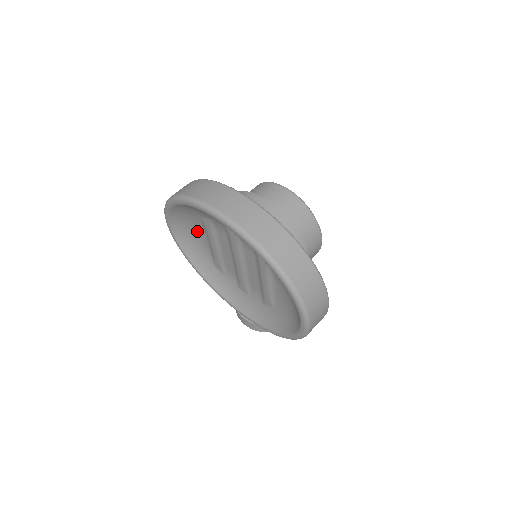
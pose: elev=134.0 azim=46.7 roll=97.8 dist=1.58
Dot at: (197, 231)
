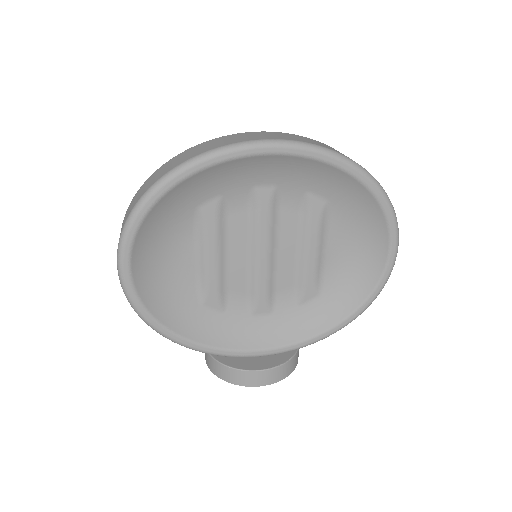
Dot at: (175, 254)
